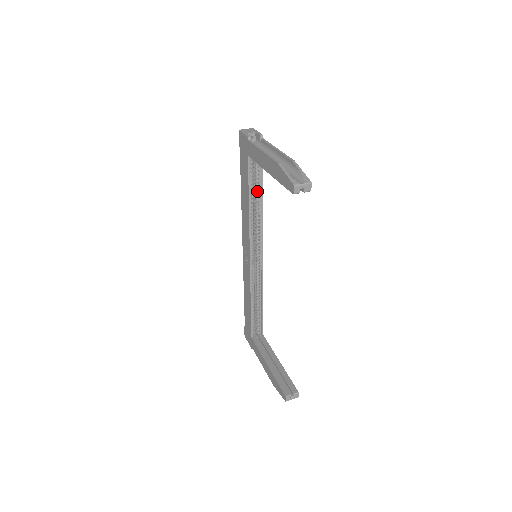
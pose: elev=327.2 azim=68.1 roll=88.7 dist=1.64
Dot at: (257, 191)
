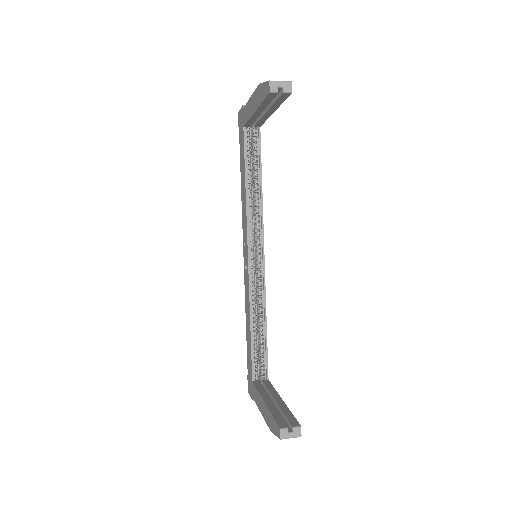
Dot at: (255, 172)
